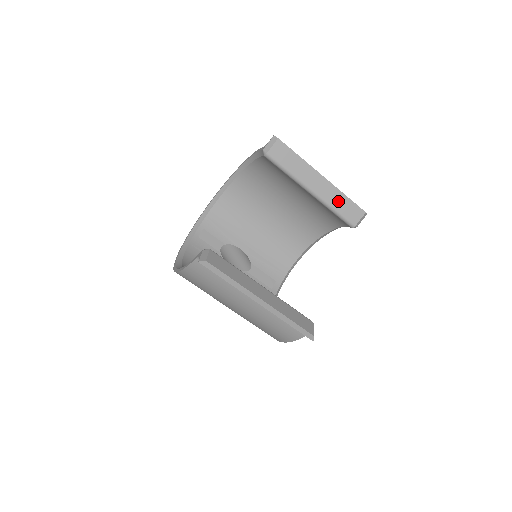
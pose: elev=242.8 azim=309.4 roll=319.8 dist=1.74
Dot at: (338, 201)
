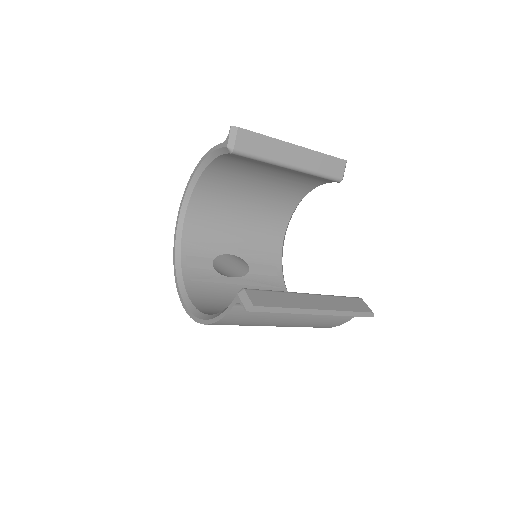
Dot at: (319, 163)
